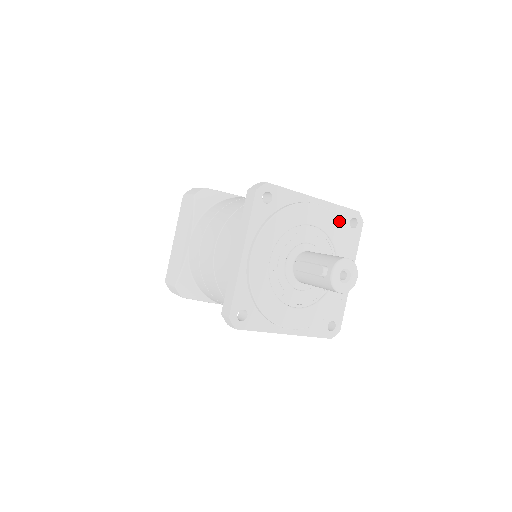
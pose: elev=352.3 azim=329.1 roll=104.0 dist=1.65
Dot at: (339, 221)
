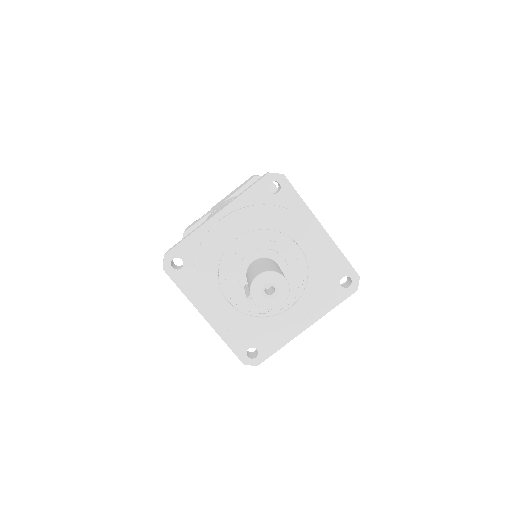
Dot at: (255, 207)
